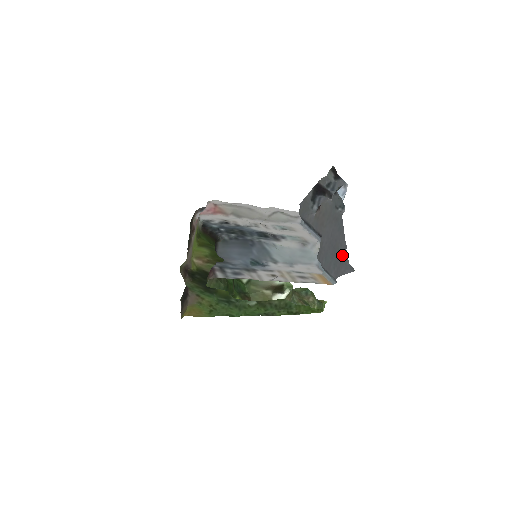
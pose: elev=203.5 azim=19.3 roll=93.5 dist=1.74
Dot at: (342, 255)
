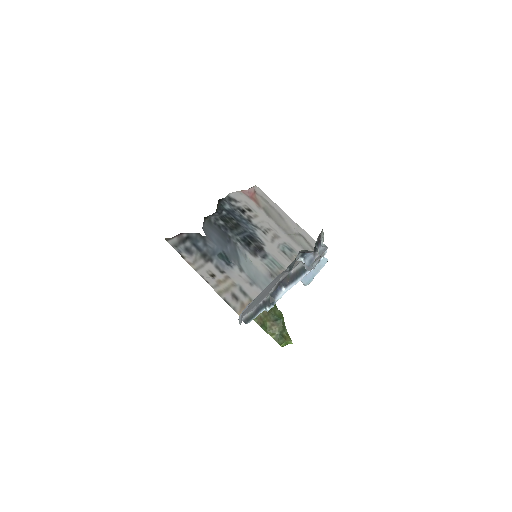
Dot at: (250, 305)
